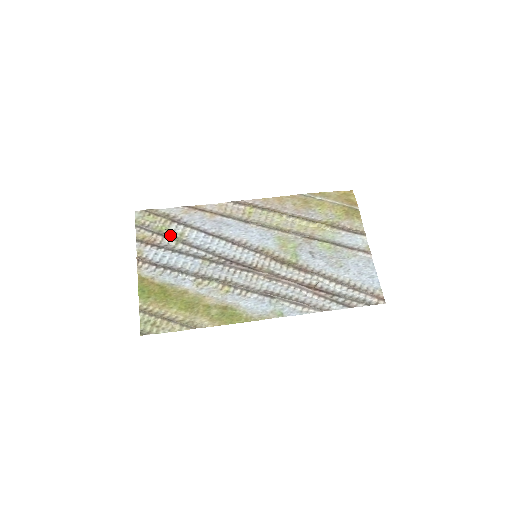
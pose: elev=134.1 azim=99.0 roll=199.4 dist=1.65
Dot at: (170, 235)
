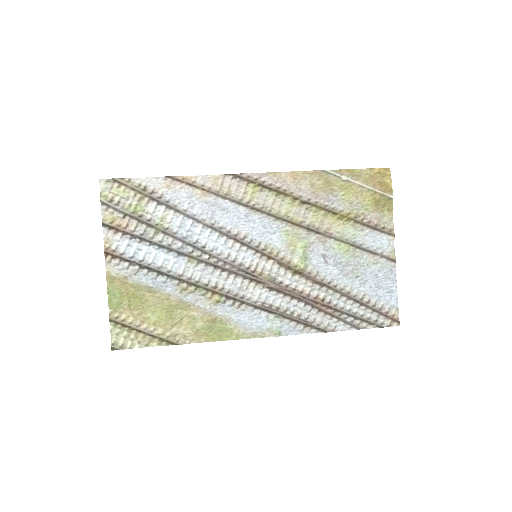
Dot at: (147, 219)
